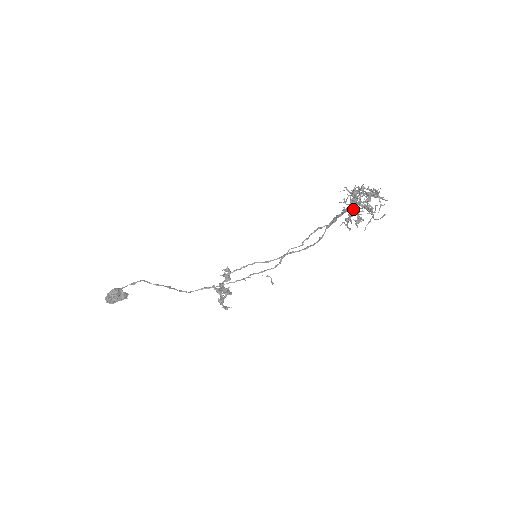
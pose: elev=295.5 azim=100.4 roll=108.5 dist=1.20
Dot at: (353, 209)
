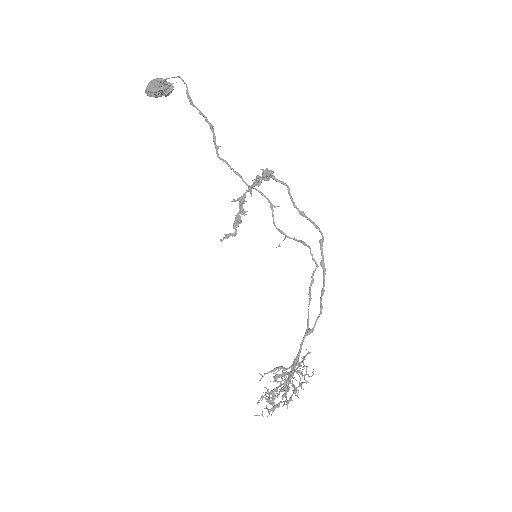
Dot at: (291, 371)
